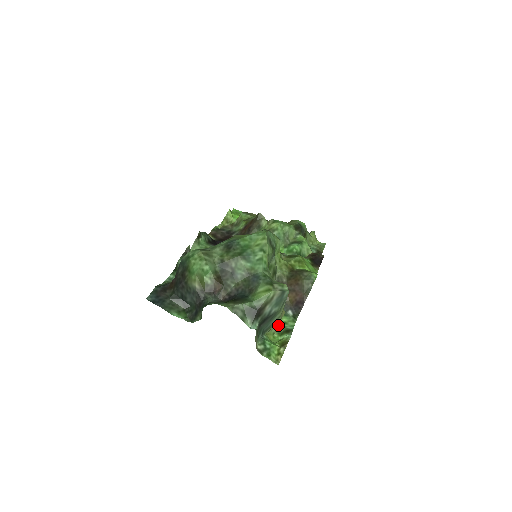
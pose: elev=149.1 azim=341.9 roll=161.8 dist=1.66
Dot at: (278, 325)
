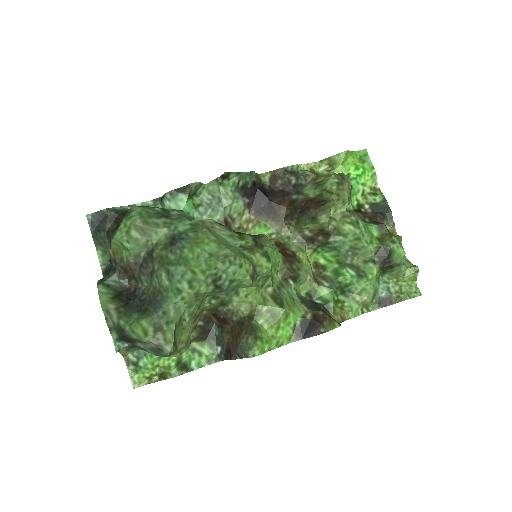
Dot at: (190, 349)
